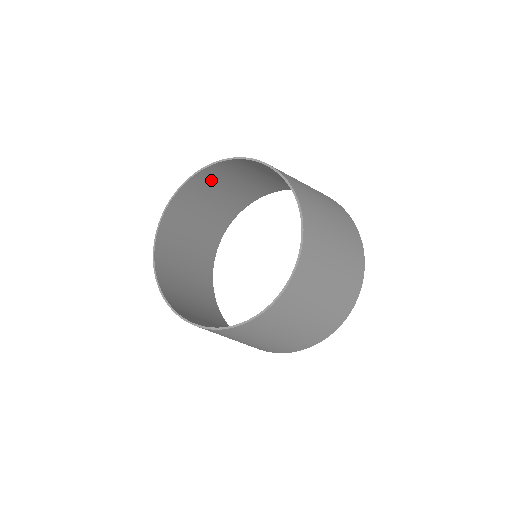
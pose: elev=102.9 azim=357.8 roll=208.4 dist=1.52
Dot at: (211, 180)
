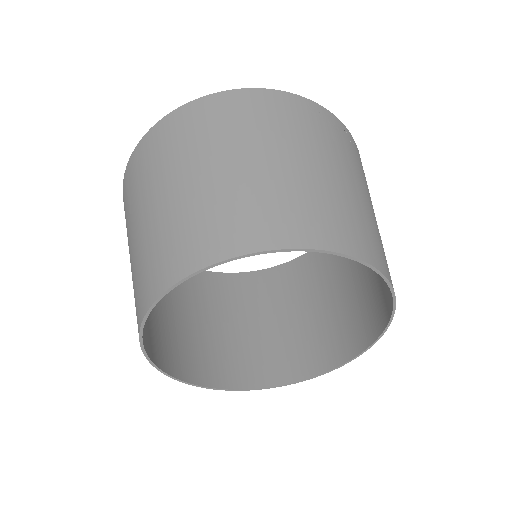
Dot at: (342, 219)
